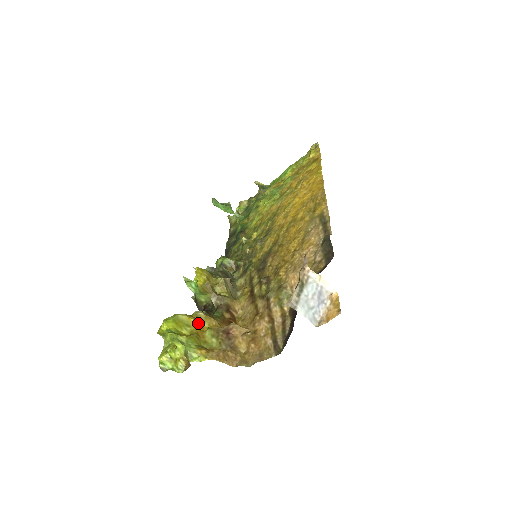
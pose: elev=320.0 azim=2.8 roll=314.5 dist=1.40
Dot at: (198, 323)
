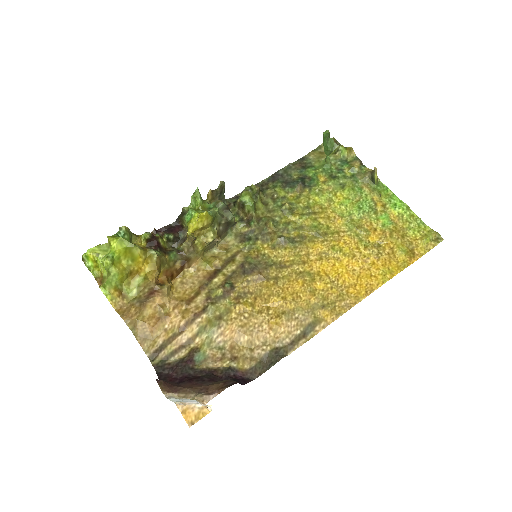
Dot at: (143, 263)
